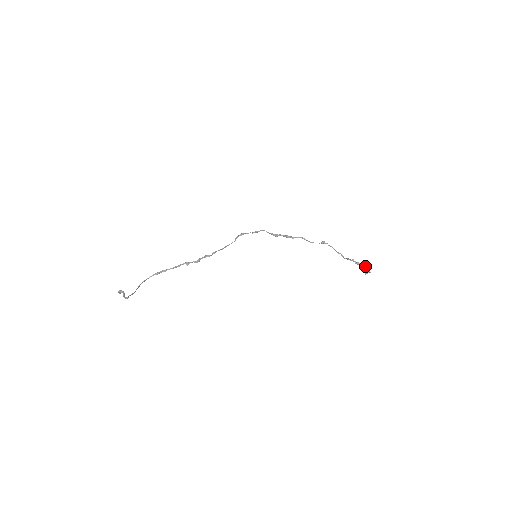
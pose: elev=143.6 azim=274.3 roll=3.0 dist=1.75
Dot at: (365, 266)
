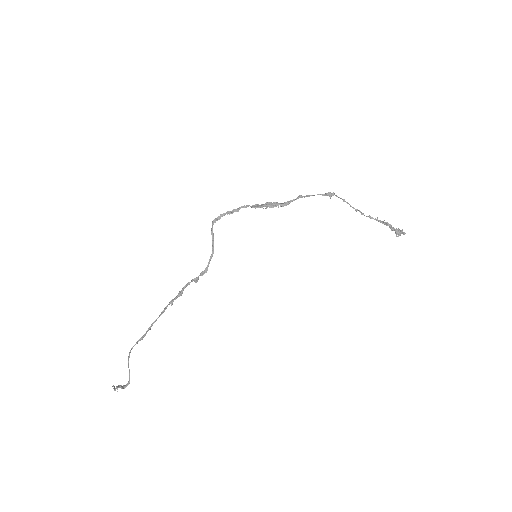
Dot at: (398, 229)
